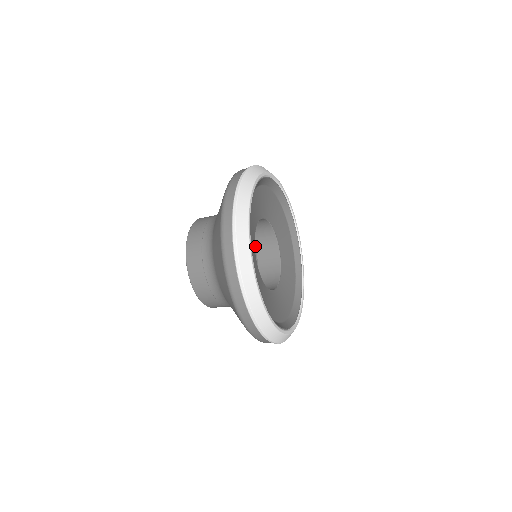
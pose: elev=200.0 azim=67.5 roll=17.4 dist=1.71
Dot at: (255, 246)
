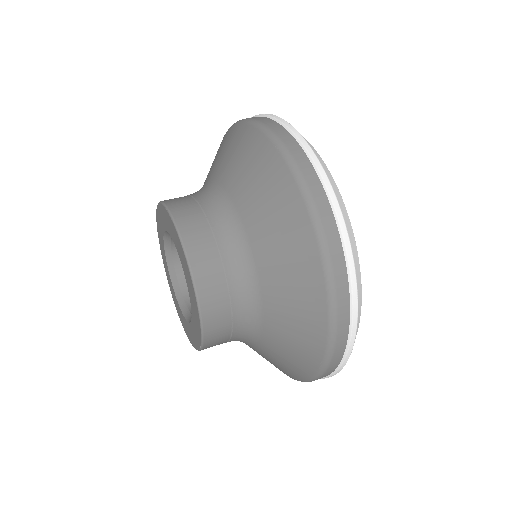
Dot at: occluded
